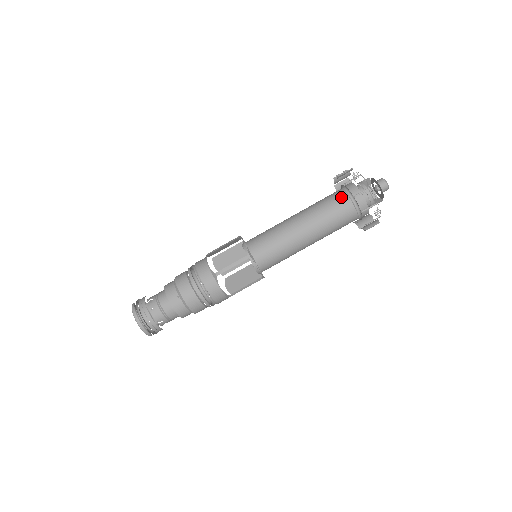
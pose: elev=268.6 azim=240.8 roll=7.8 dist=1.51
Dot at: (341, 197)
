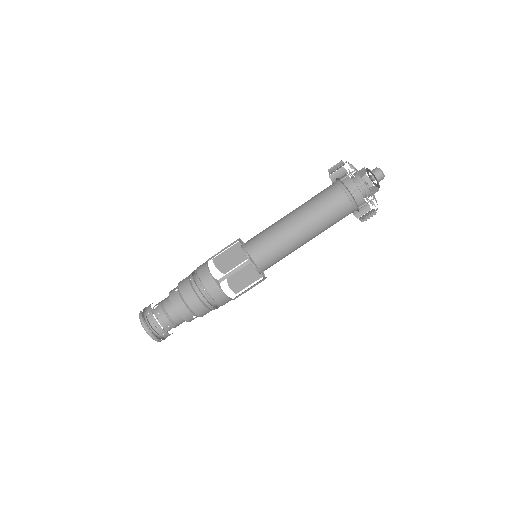
Dot at: (330, 185)
